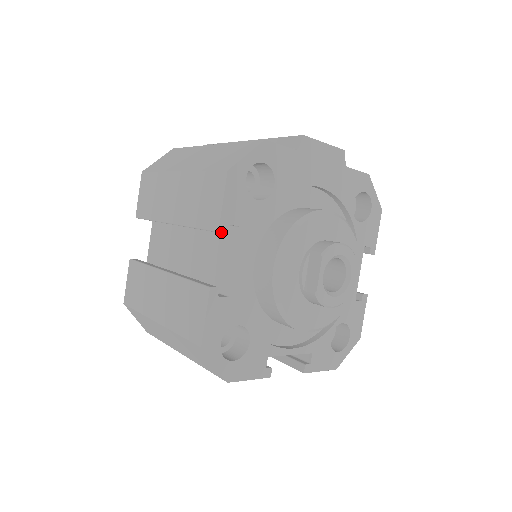
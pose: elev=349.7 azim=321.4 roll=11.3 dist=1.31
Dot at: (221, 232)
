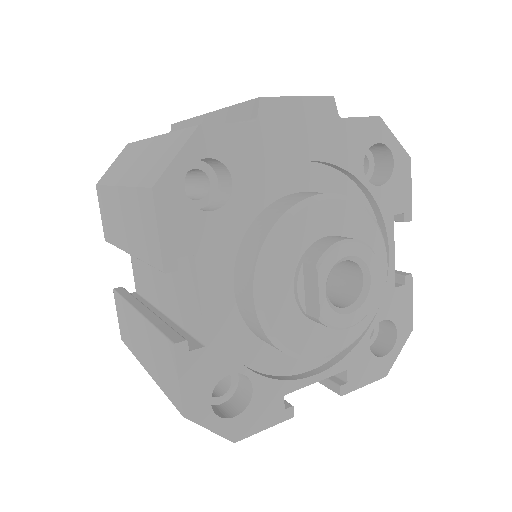
Dot at: (168, 271)
